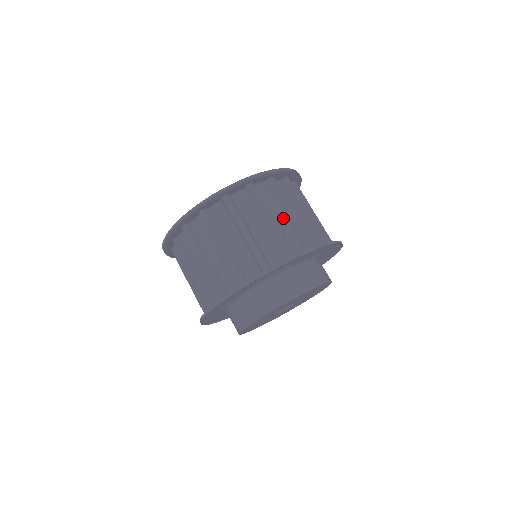
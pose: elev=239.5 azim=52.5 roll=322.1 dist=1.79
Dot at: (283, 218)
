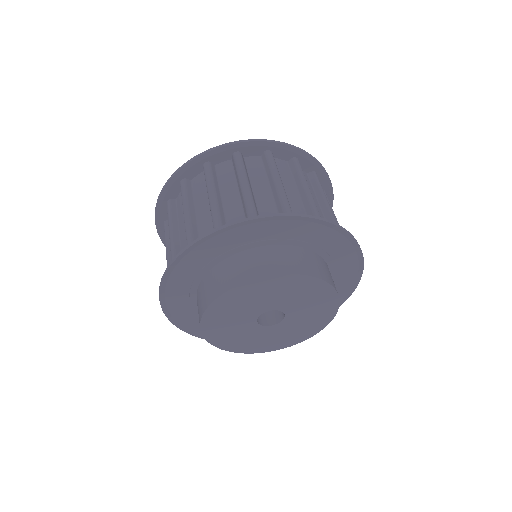
Dot at: (317, 204)
